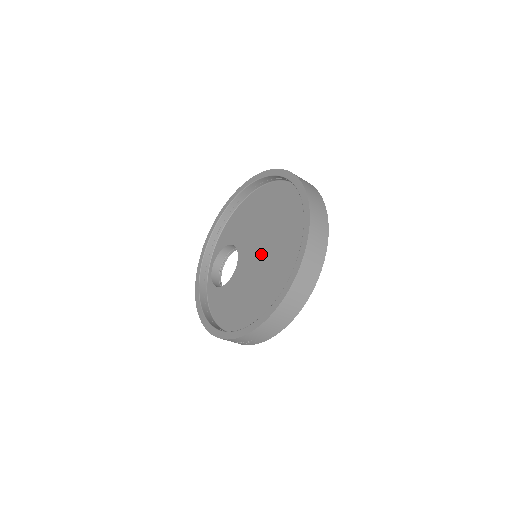
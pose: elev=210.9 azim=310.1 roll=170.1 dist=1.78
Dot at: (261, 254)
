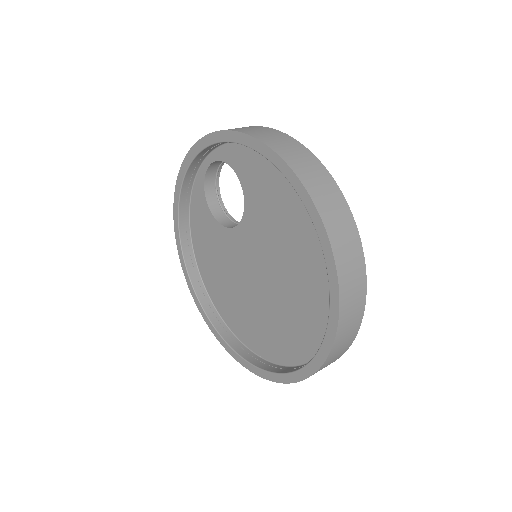
Dot at: (257, 277)
